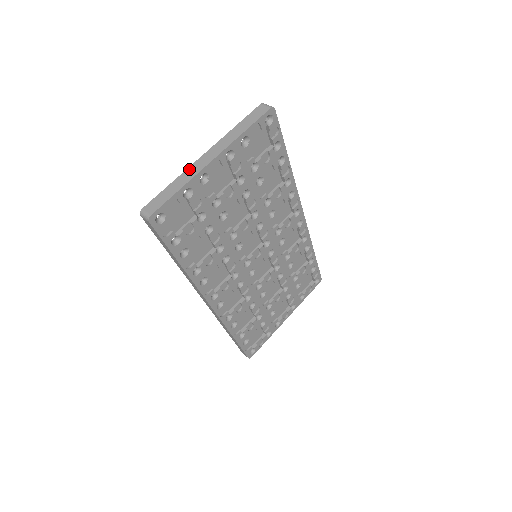
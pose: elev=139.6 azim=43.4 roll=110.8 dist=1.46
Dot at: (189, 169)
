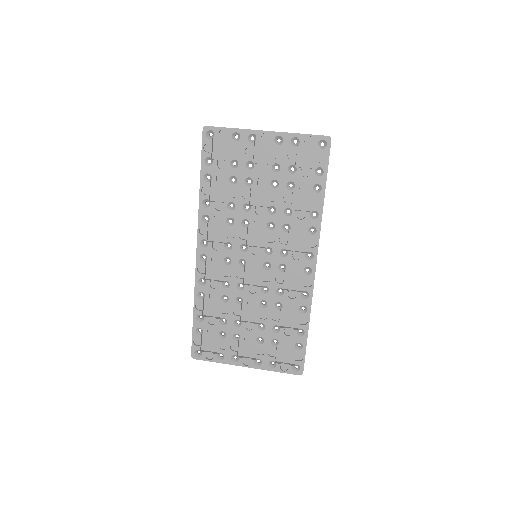
Dot at: occluded
